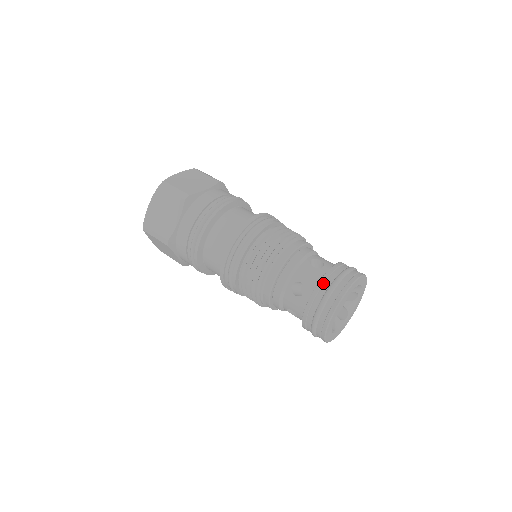
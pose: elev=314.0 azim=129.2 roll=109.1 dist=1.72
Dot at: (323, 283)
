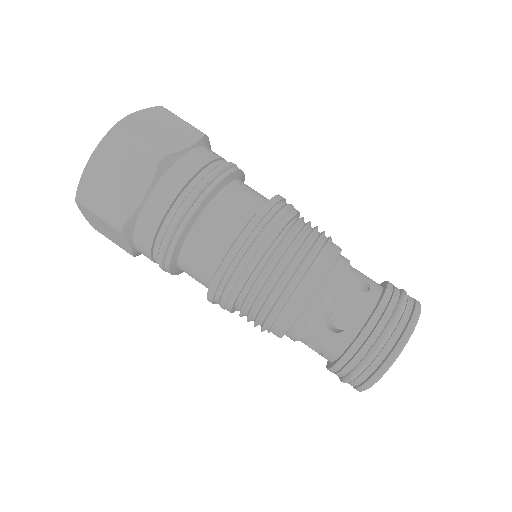
Dot at: (344, 365)
